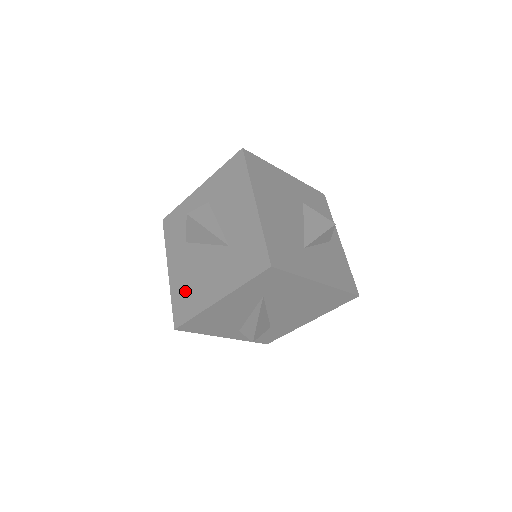
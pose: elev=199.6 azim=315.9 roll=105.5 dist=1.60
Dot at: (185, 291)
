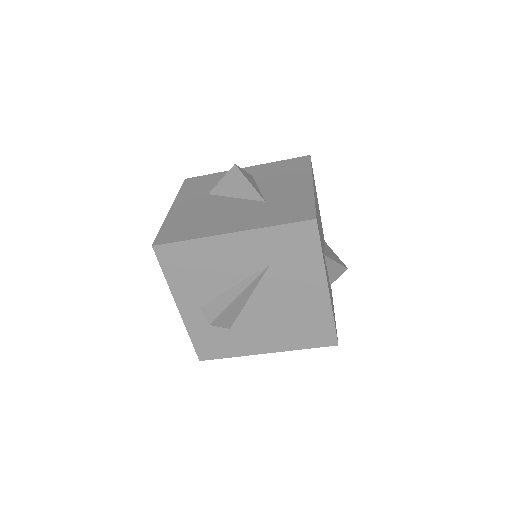
Dot at: (187, 222)
